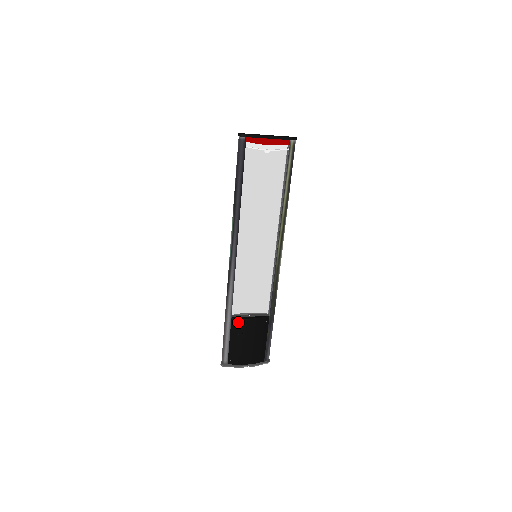
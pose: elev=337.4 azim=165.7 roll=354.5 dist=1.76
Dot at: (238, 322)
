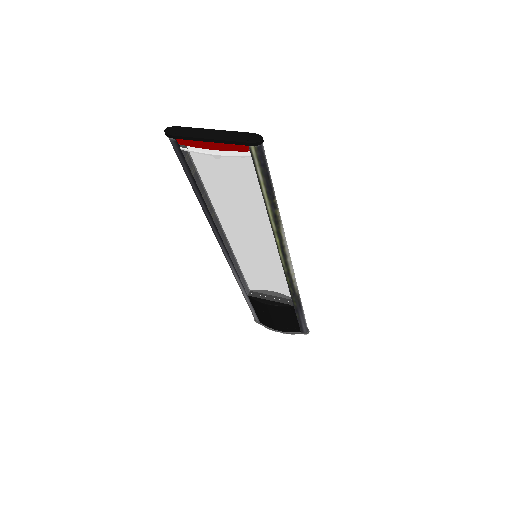
Dot at: (256, 302)
